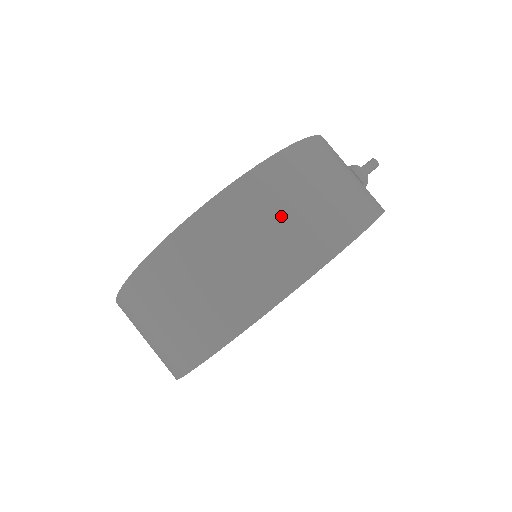
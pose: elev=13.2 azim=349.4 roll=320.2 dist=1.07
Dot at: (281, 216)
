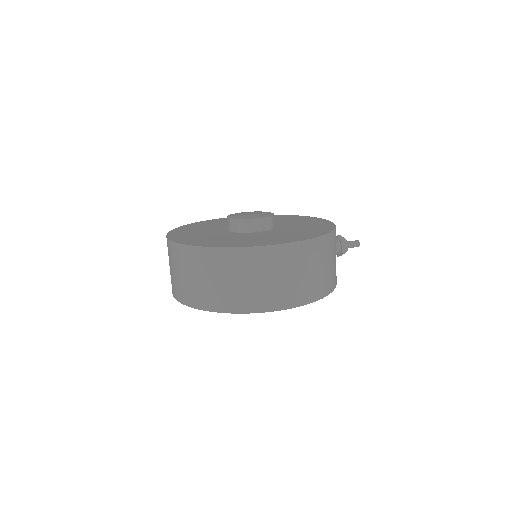
Dot at: (279, 275)
